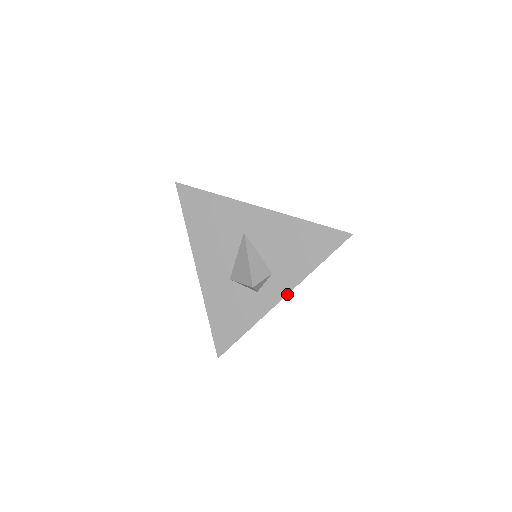
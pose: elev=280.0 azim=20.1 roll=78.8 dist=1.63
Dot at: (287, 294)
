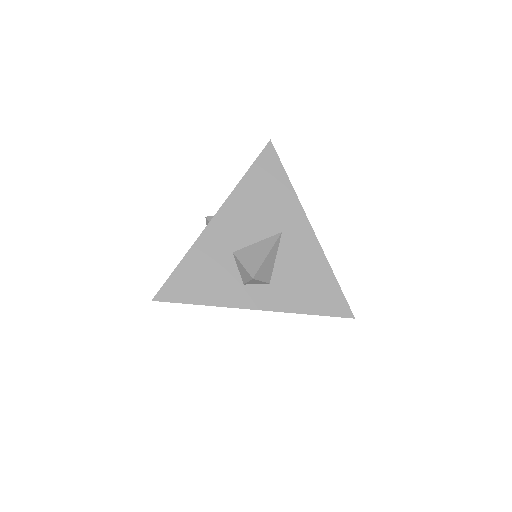
Dot at: (265, 310)
